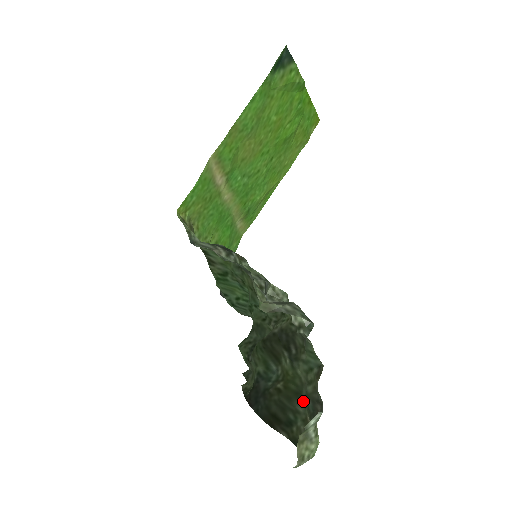
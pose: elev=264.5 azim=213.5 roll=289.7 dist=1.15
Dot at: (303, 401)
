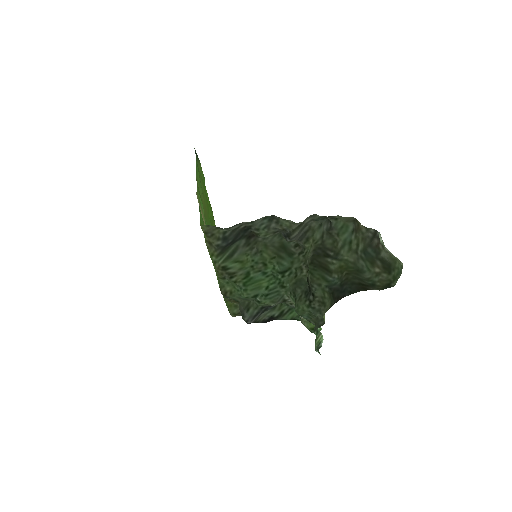
Dot at: (365, 271)
